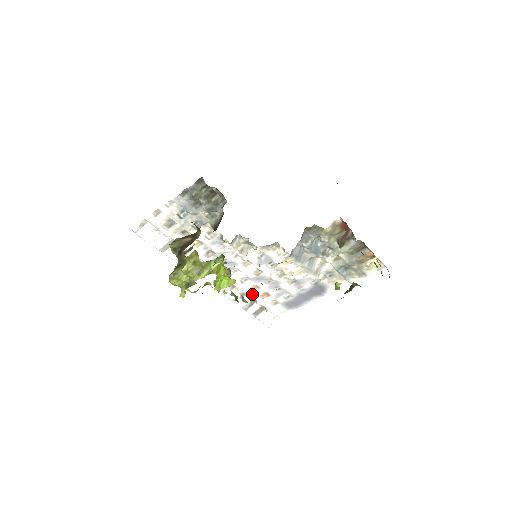
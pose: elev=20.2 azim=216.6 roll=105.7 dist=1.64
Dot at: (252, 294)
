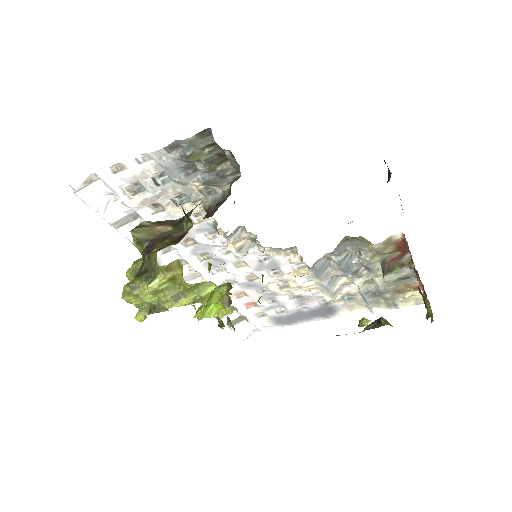
Dot at: (234, 301)
